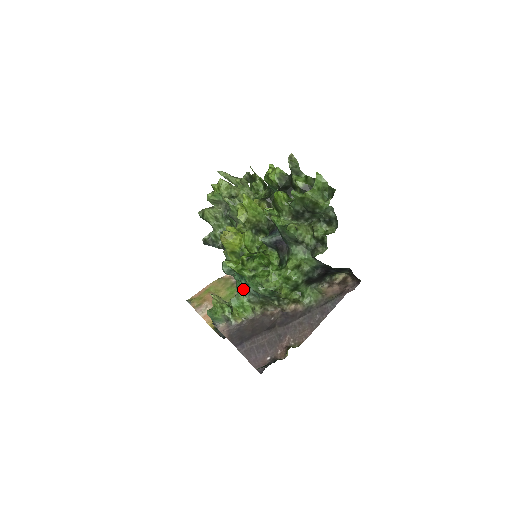
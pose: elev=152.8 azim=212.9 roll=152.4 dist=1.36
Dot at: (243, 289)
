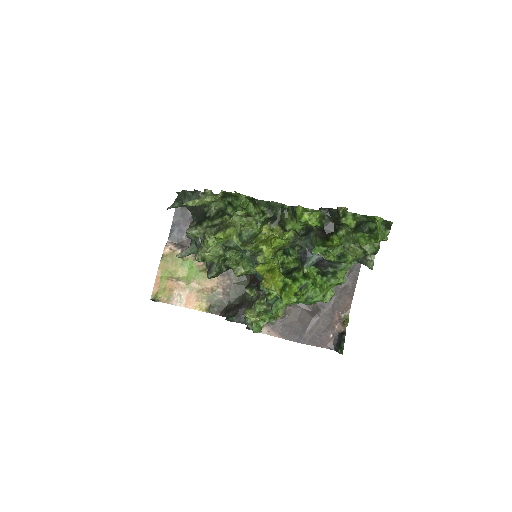
Dot at: (279, 299)
